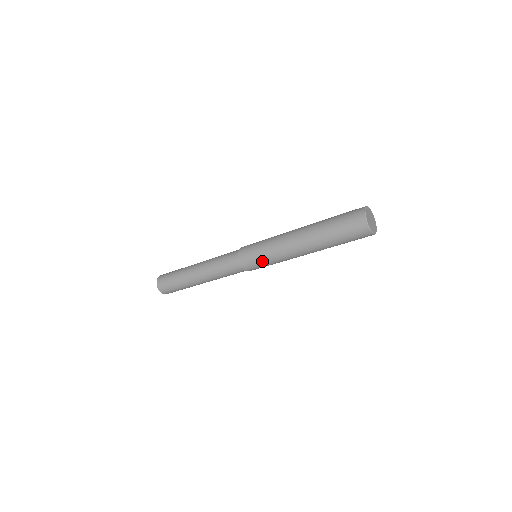
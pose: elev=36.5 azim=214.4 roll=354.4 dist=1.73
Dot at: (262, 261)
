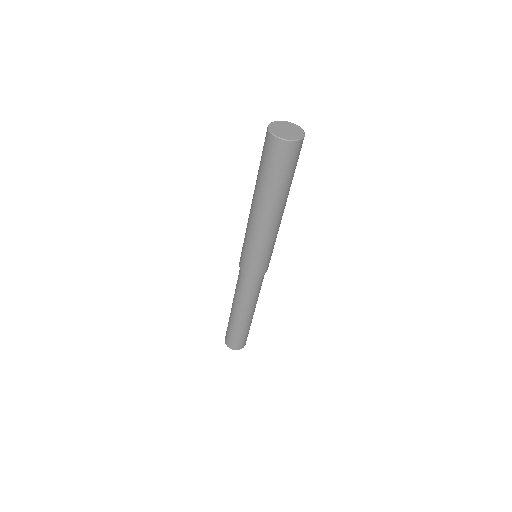
Dot at: (254, 256)
